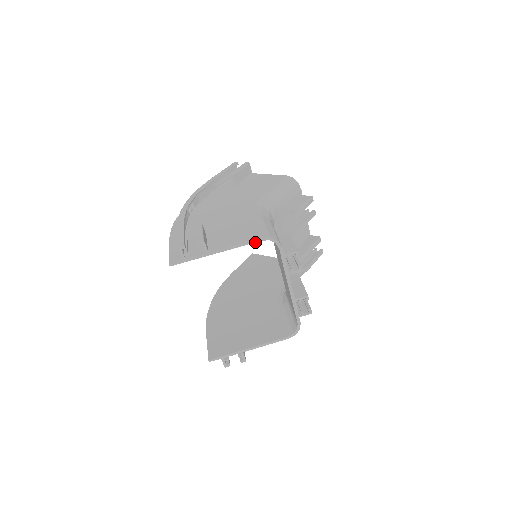
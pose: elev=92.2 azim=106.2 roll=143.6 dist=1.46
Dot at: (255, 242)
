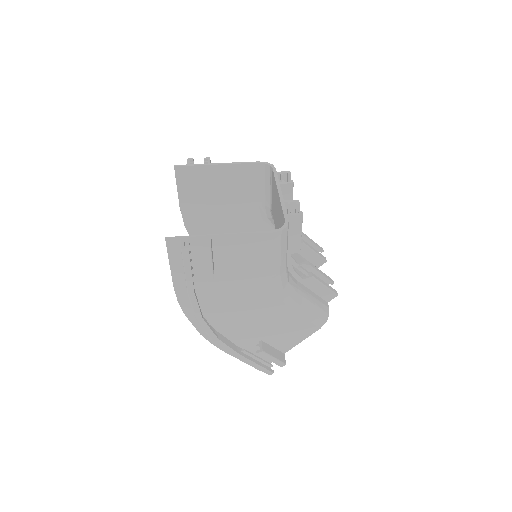
Dot at: (252, 163)
